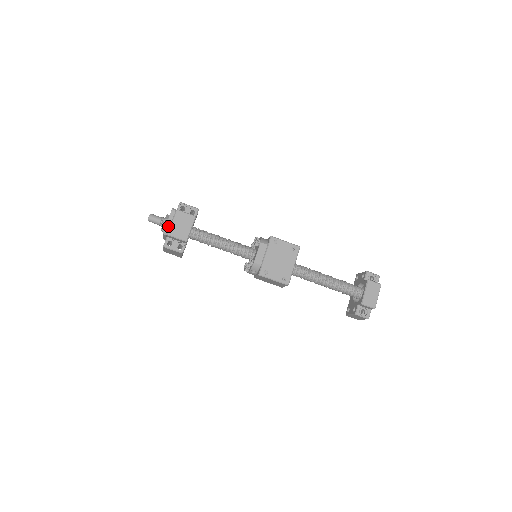
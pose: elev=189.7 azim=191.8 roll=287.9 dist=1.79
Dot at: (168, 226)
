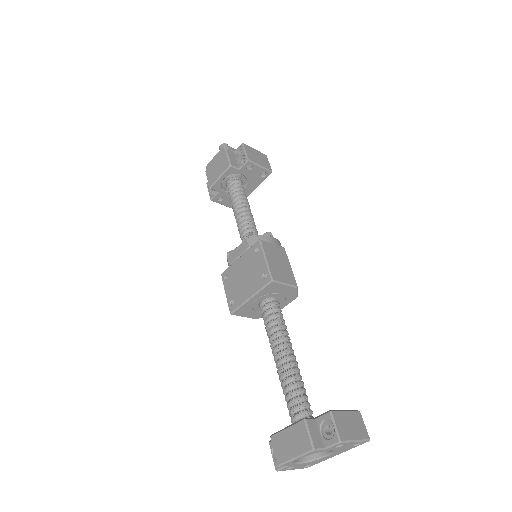
Dot at: (211, 162)
